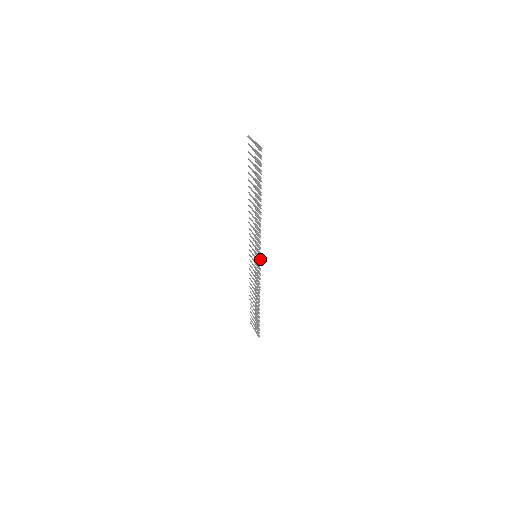
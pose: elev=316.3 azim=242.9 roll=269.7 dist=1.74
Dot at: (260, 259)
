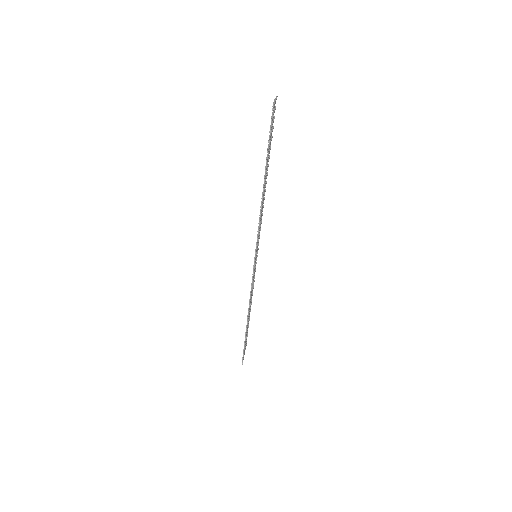
Dot at: (255, 259)
